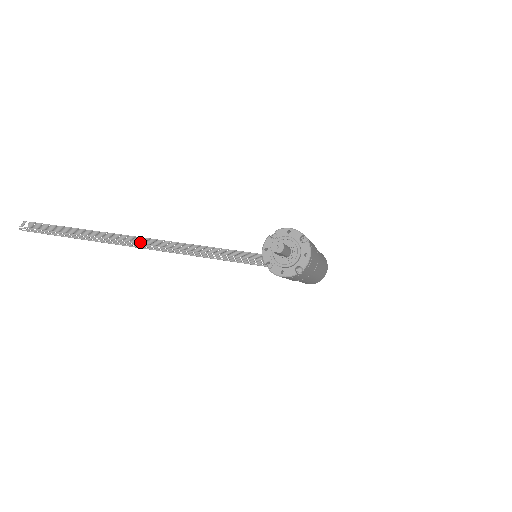
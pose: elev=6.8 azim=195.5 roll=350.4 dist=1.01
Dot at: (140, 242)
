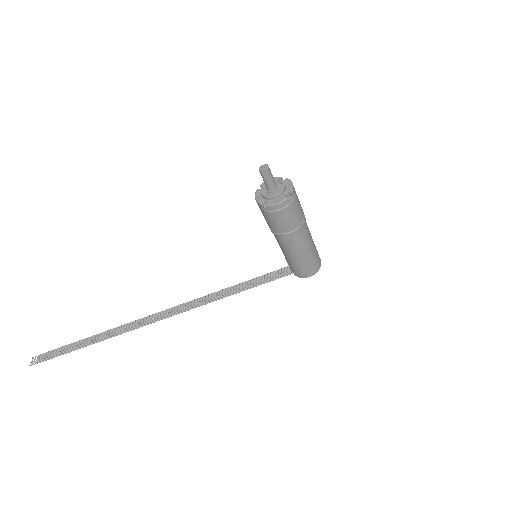
Dot at: (151, 318)
